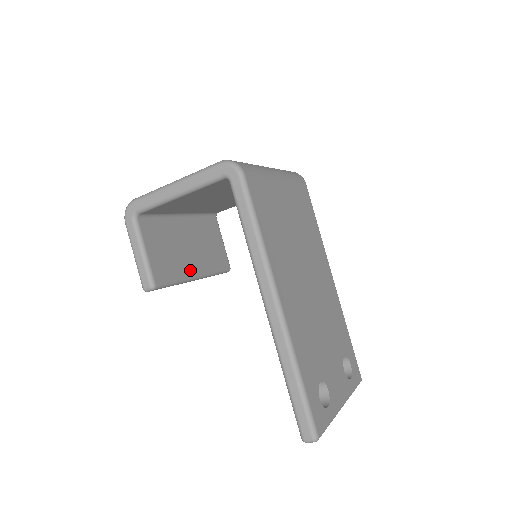
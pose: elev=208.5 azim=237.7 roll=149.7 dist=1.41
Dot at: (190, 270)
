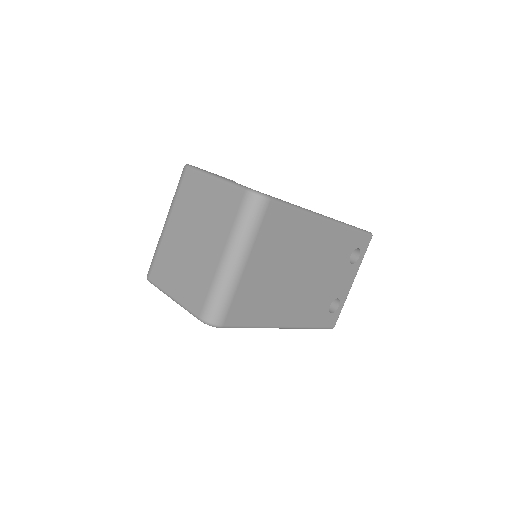
Dot at: occluded
